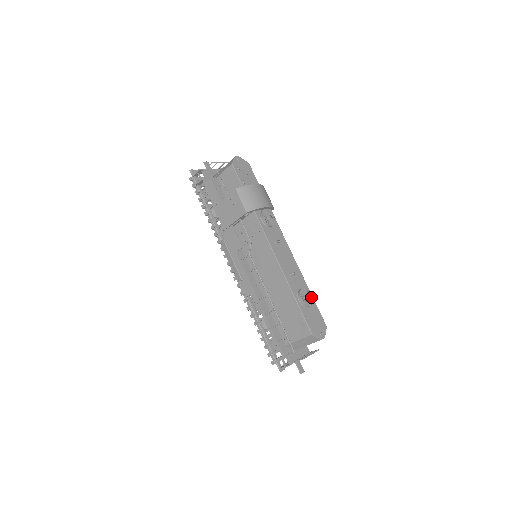
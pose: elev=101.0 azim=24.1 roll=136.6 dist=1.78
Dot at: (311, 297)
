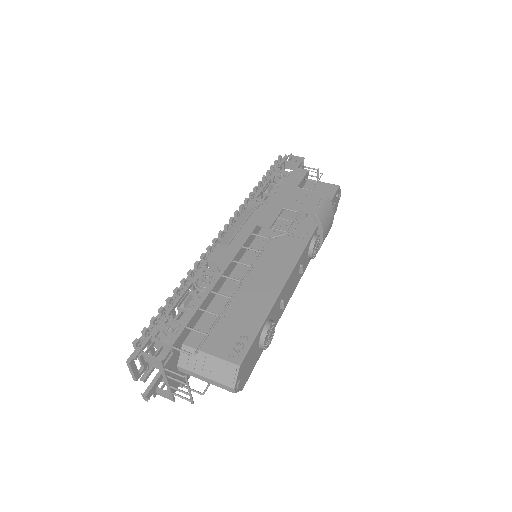
Dot at: (269, 343)
